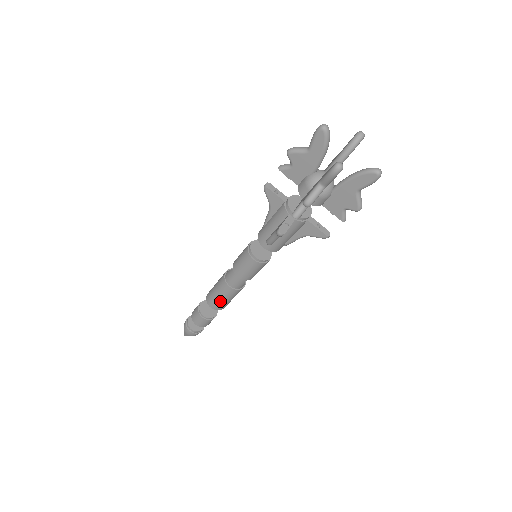
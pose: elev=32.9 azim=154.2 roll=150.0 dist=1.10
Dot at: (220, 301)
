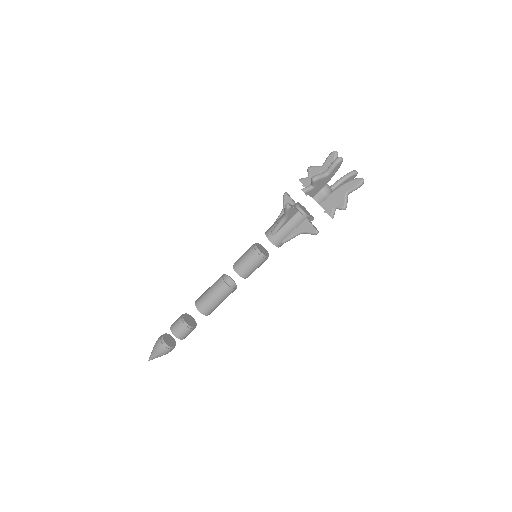
Dot at: (208, 299)
